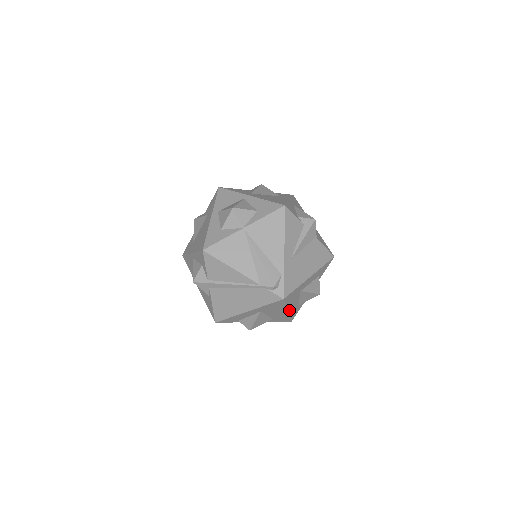
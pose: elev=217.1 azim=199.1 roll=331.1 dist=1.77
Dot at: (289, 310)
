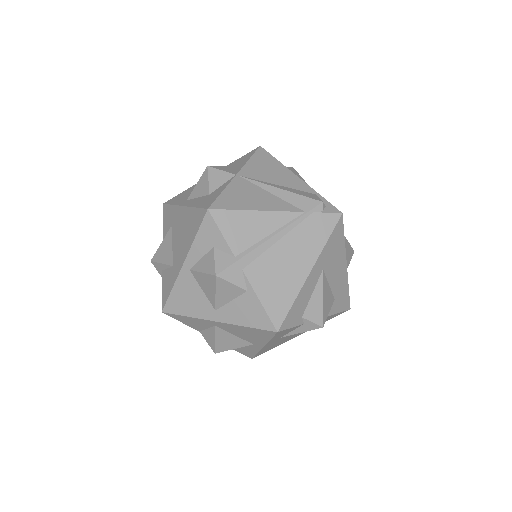
Dot at: (346, 266)
